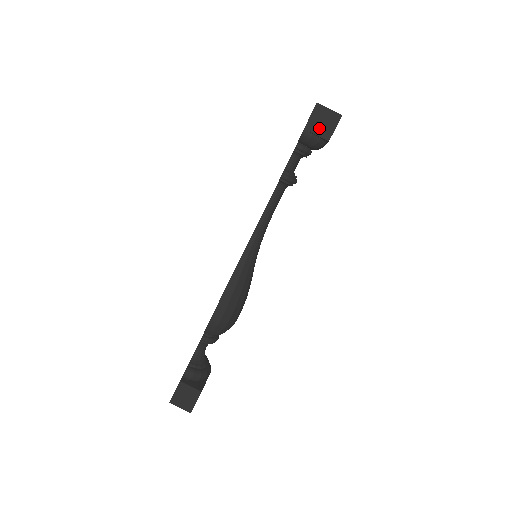
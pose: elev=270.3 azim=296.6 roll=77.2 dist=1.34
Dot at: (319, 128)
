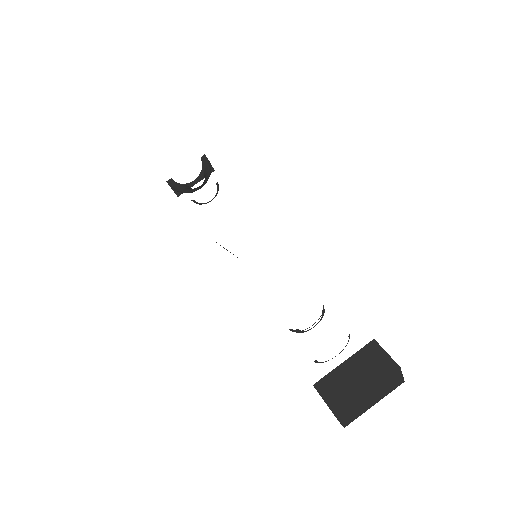
Dot at: occluded
